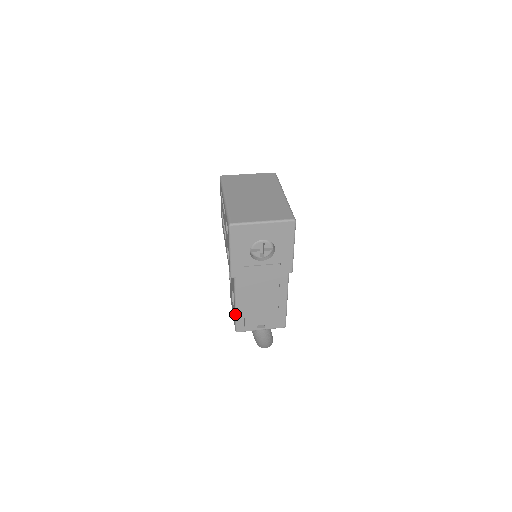
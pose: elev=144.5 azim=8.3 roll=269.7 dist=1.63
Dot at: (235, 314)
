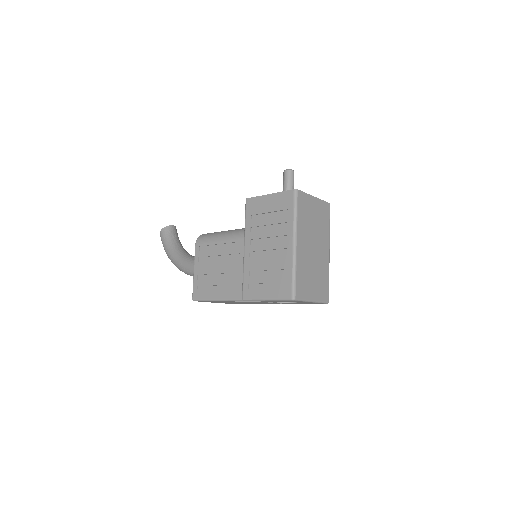
Dot at: (209, 300)
